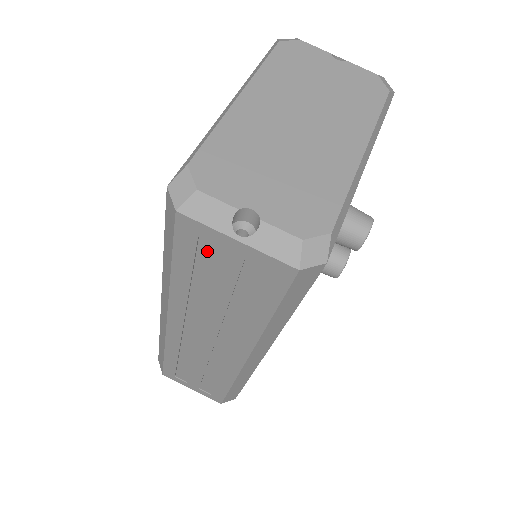
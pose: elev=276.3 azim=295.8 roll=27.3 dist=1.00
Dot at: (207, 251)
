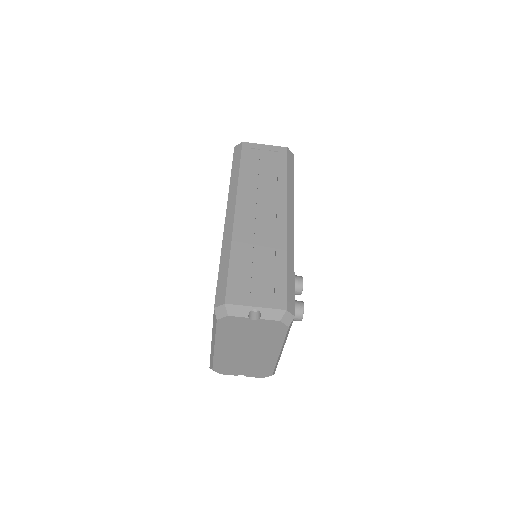
Dot at: occluded
